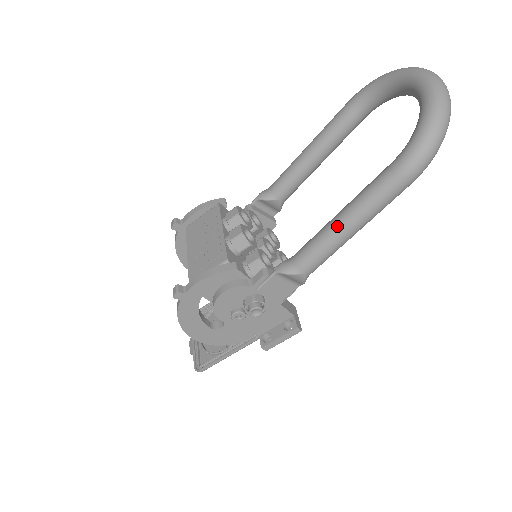
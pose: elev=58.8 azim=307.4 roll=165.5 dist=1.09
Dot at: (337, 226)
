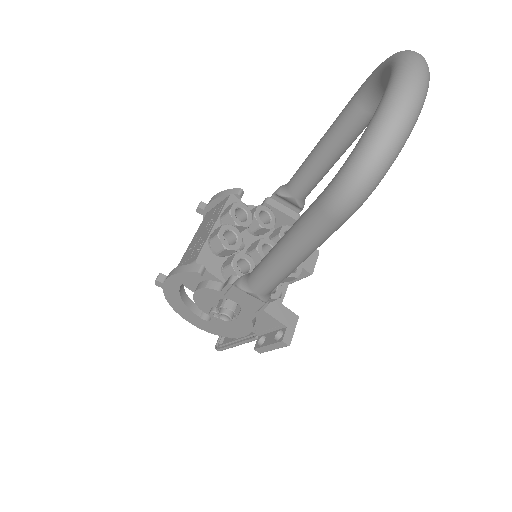
Dot at: (274, 253)
